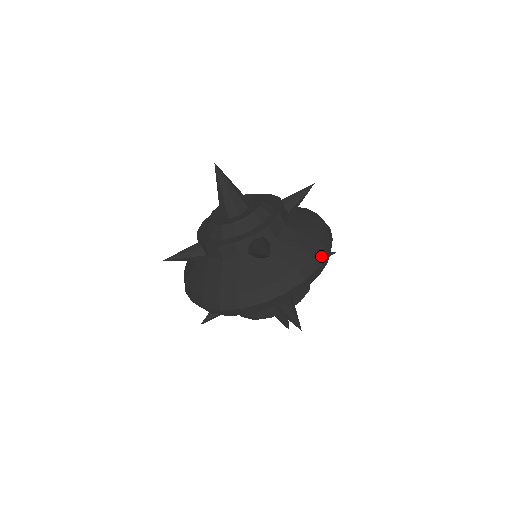
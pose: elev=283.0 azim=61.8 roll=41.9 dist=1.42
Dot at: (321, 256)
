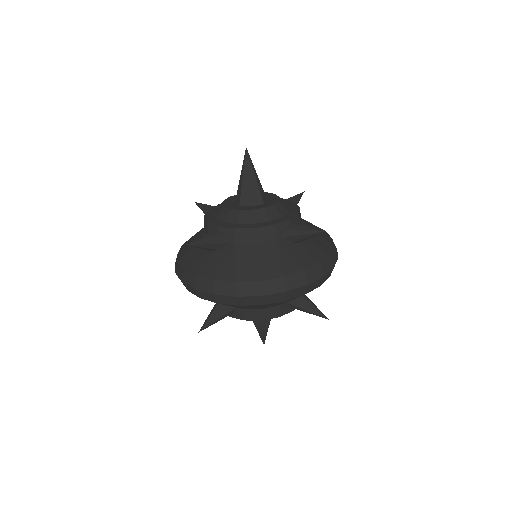
Dot at: (335, 248)
